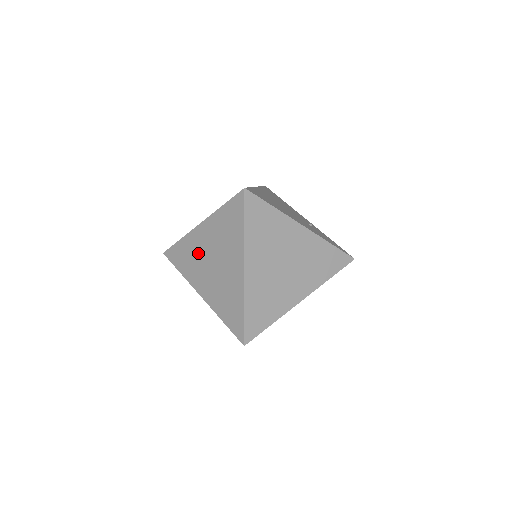
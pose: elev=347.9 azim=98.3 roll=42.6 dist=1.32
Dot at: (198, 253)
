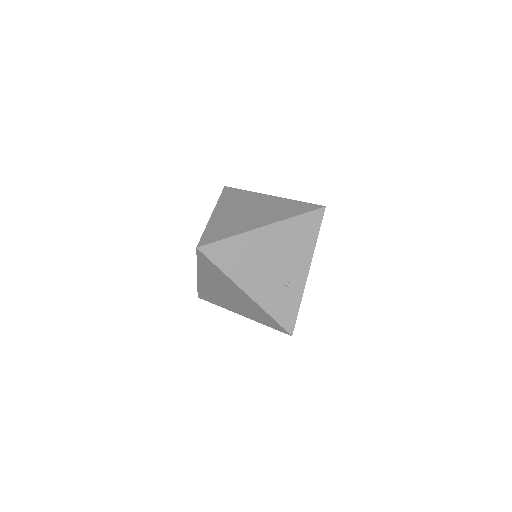
Dot at: occluded
